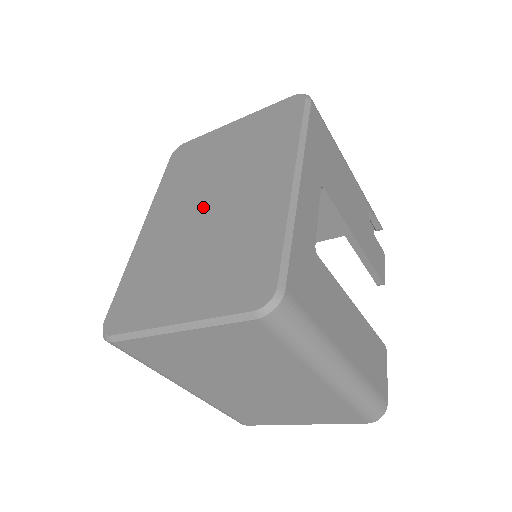
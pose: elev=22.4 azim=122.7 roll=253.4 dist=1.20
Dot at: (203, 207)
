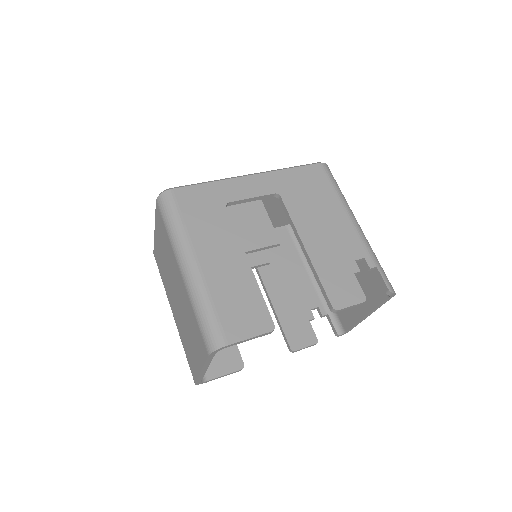
Dot at: occluded
